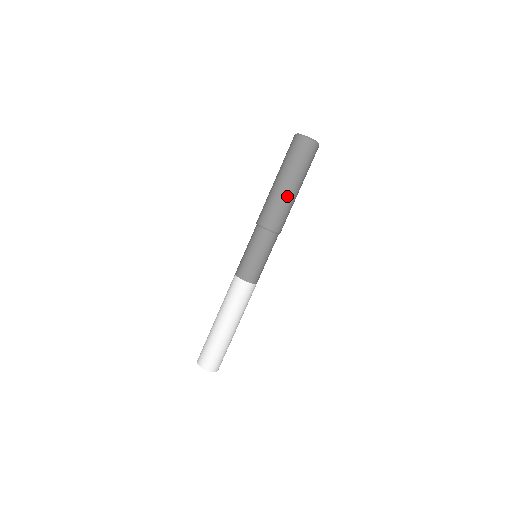
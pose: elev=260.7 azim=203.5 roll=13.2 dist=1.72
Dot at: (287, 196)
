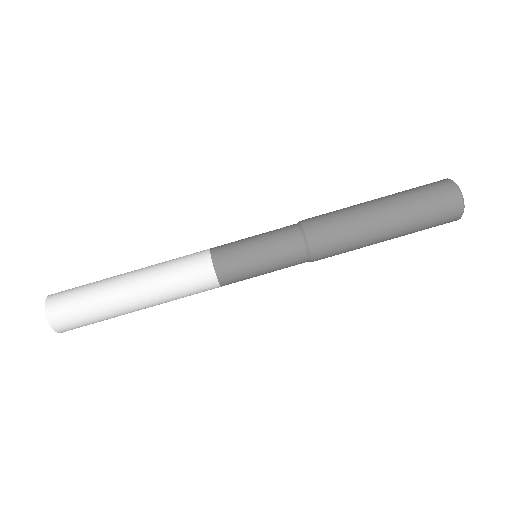
Dot at: (368, 229)
